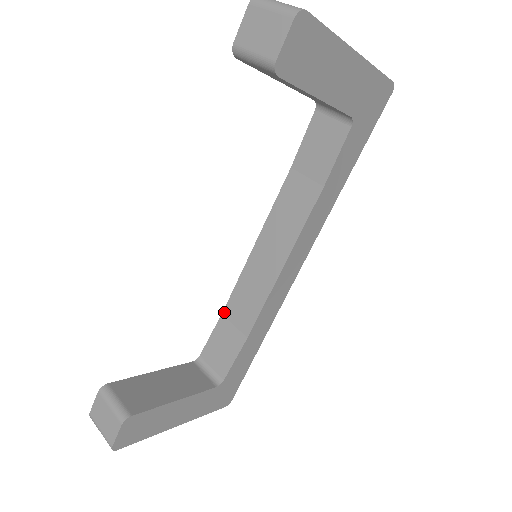
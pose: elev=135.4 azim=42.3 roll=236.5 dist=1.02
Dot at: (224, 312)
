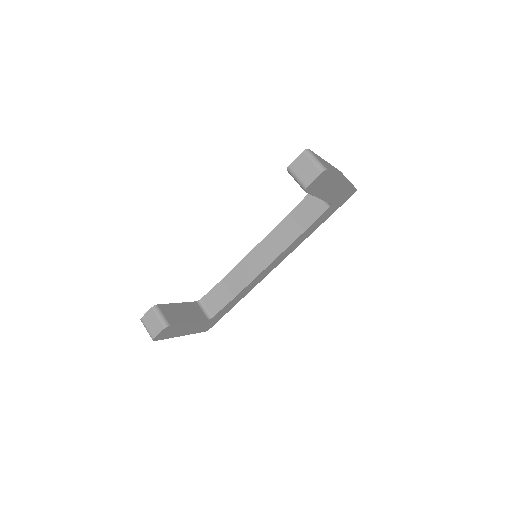
Dot at: (224, 279)
